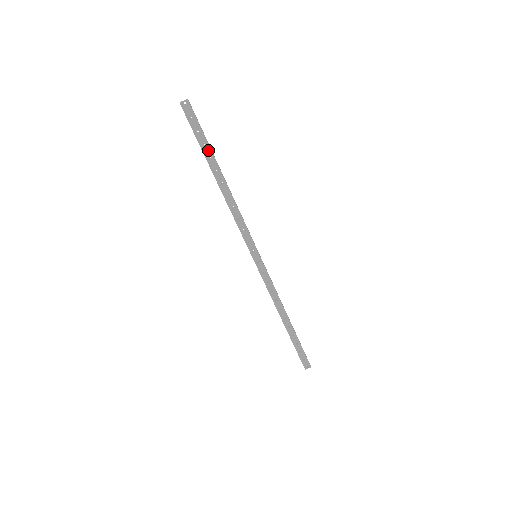
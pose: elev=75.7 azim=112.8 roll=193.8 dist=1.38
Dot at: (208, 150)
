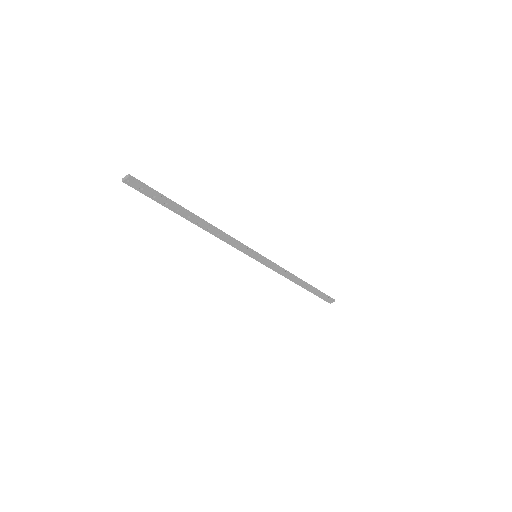
Dot at: (172, 206)
